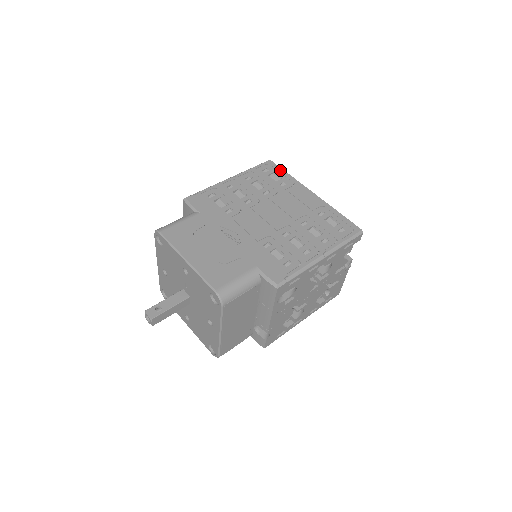
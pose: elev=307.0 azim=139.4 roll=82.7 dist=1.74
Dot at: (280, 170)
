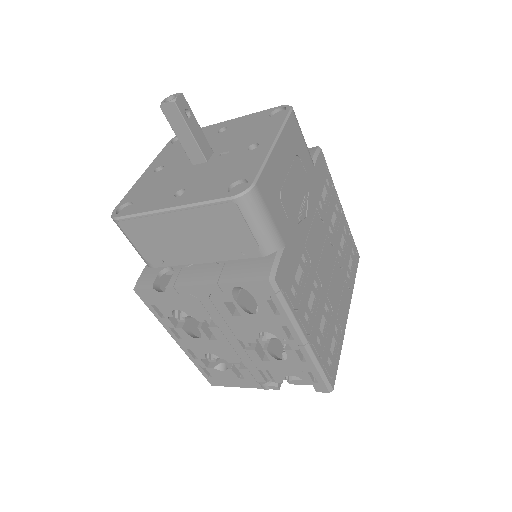
Dot at: (356, 270)
